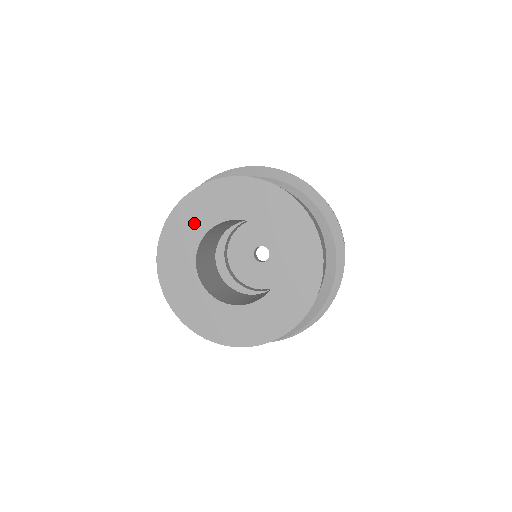
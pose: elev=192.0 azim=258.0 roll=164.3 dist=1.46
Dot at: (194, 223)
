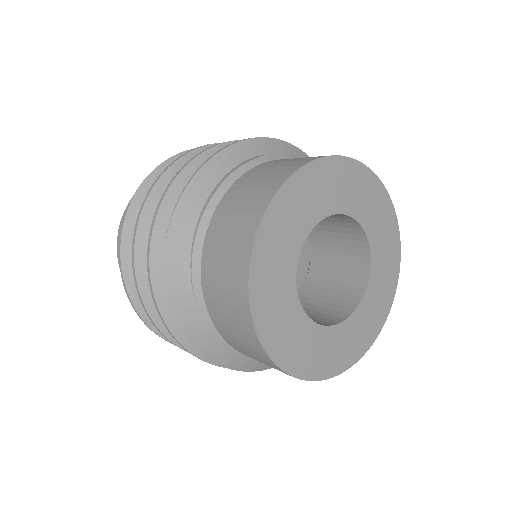
Dot at: (299, 217)
